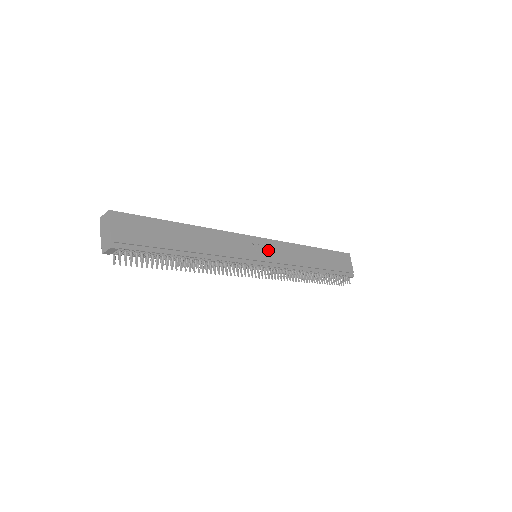
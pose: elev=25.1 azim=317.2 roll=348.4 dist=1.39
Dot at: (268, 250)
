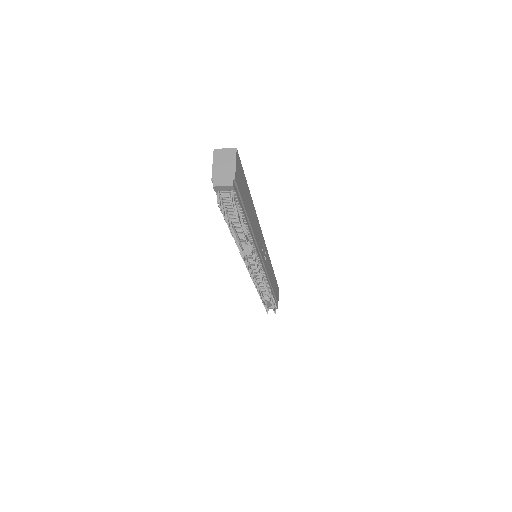
Dot at: (265, 255)
